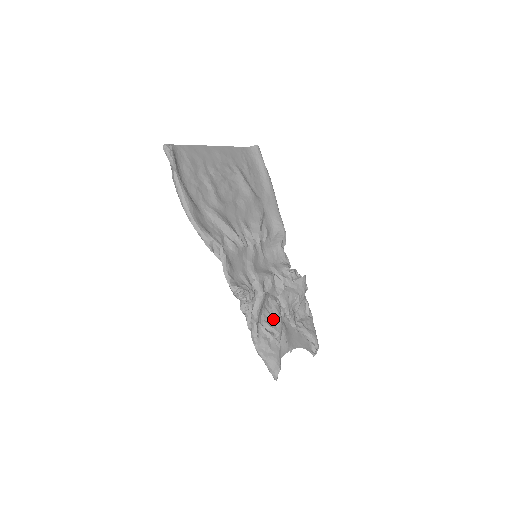
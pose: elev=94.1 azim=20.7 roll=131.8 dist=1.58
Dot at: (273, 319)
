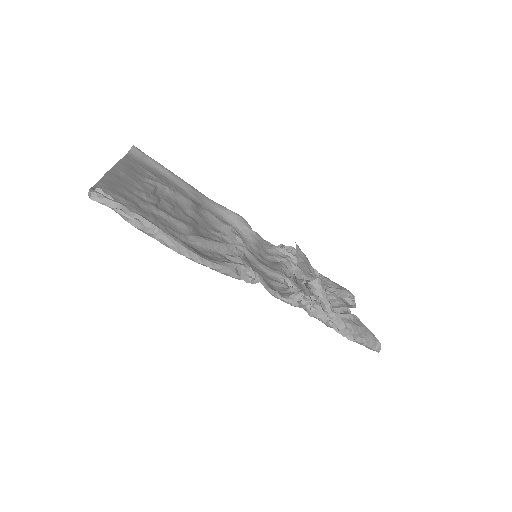
Dot at: (332, 300)
